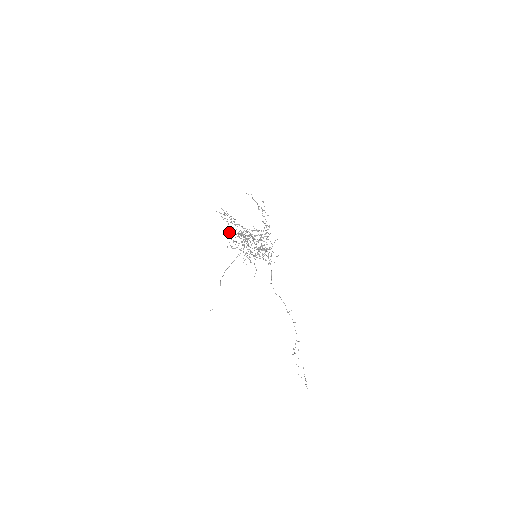
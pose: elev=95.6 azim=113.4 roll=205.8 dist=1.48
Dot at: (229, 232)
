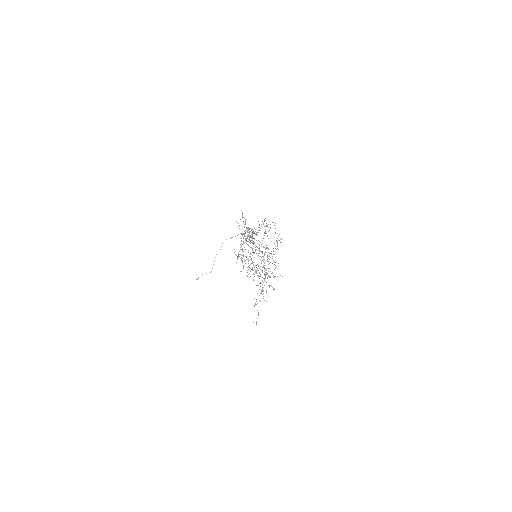
Dot at: occluded
